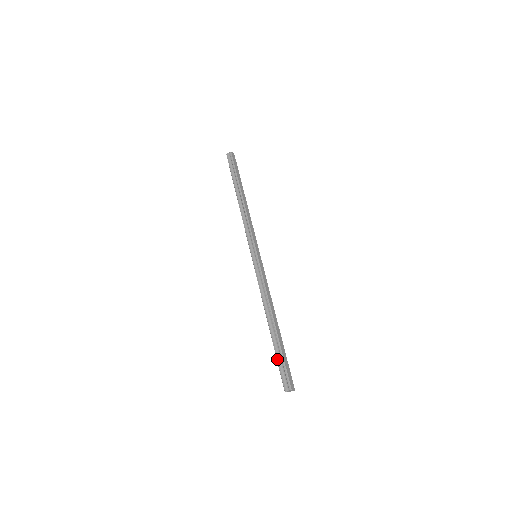
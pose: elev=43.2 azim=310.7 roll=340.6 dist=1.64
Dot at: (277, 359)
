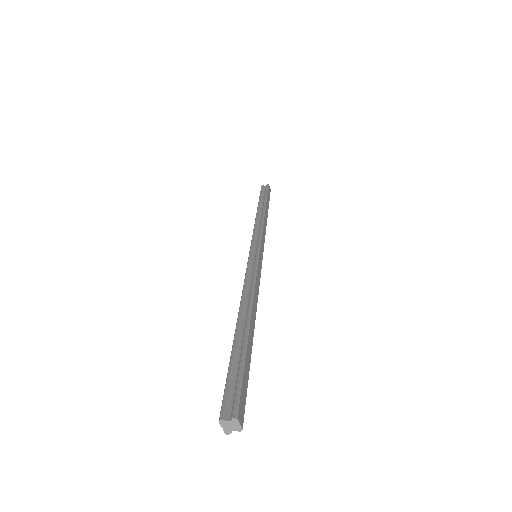
Dot at: (230, 365)
